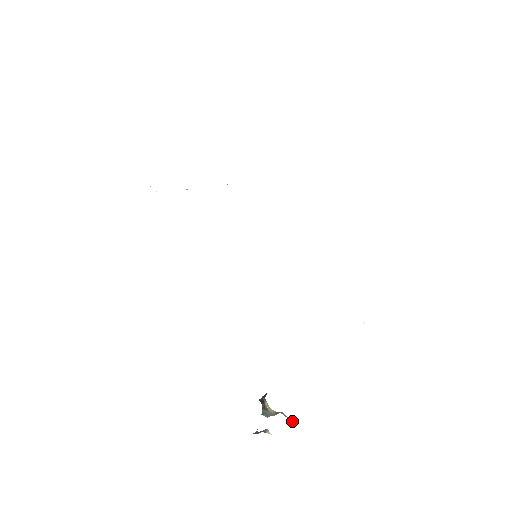
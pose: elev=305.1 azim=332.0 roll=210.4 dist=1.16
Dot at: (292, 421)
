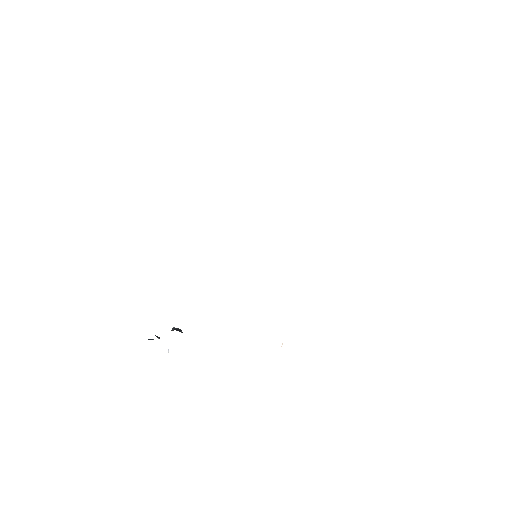
Dot at: occluded
